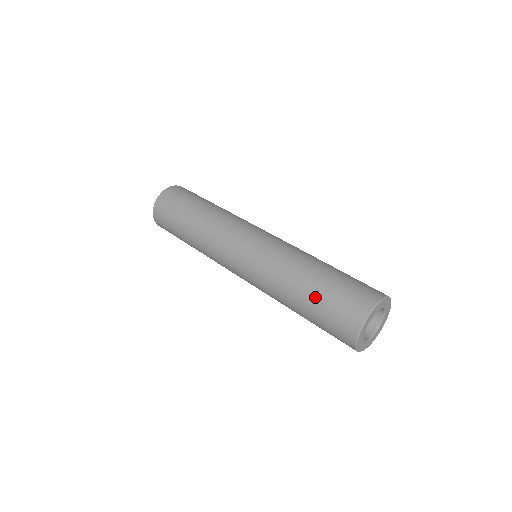
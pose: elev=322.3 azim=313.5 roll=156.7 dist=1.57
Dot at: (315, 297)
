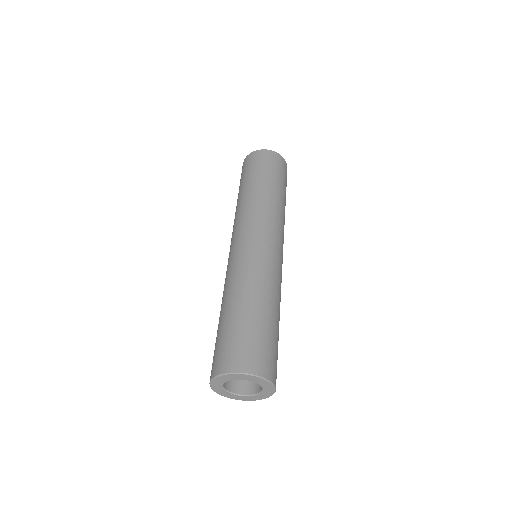
Dot at: occluded
